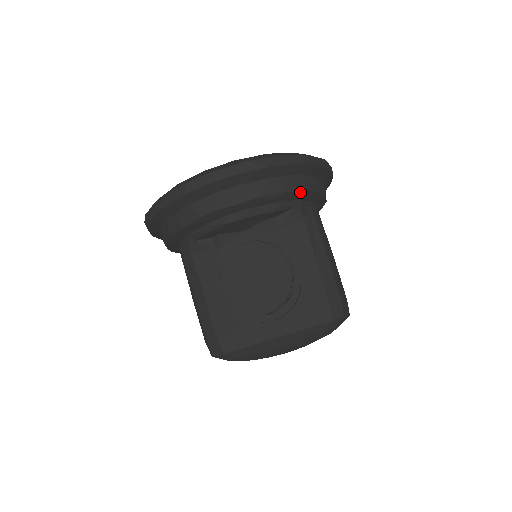
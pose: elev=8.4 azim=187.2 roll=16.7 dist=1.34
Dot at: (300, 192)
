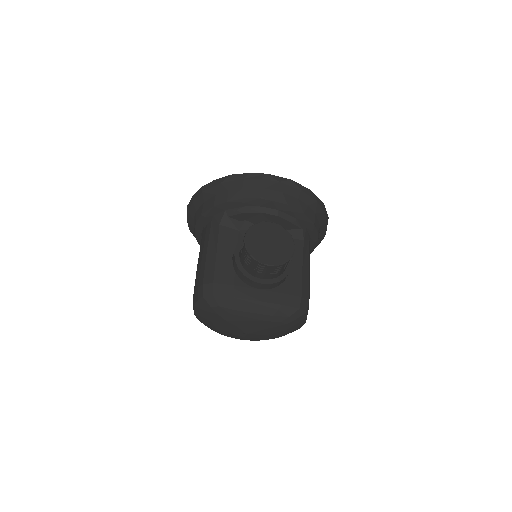
Dot at: (310, 221)
